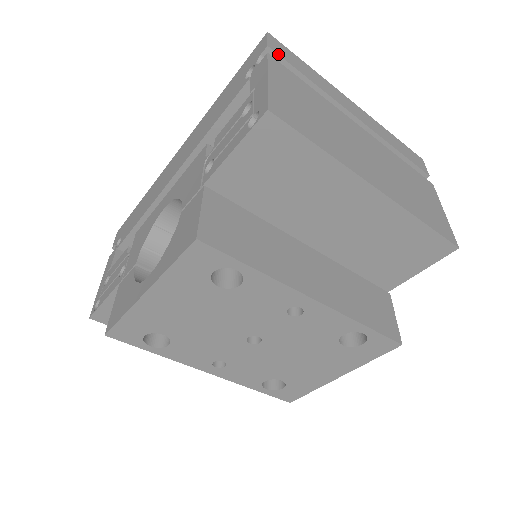
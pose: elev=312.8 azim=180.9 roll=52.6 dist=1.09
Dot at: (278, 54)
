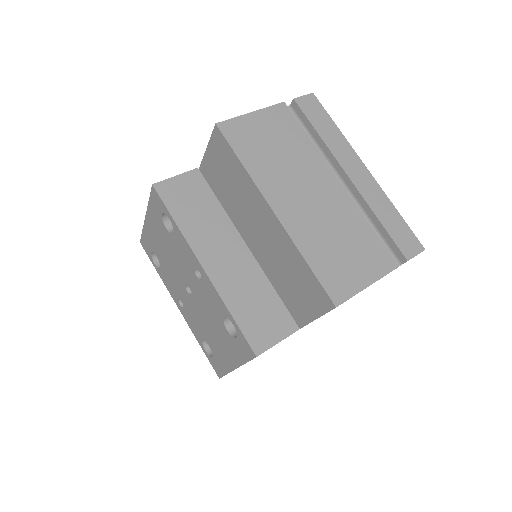
Dot at: (299, 106)
